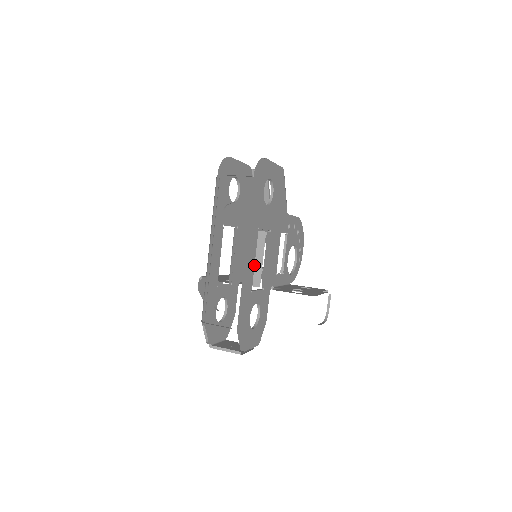
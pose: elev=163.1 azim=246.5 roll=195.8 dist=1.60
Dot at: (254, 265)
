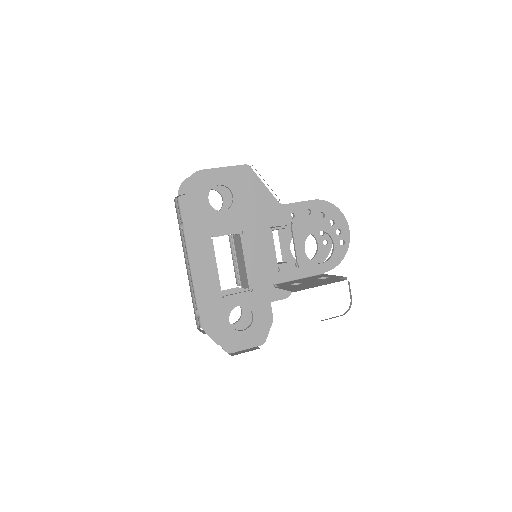
Dot at: occluded
